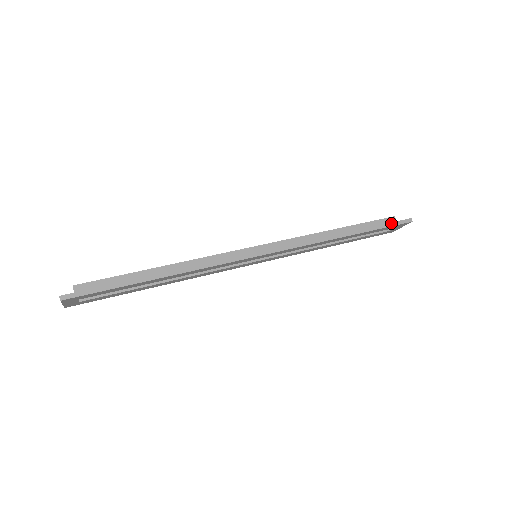
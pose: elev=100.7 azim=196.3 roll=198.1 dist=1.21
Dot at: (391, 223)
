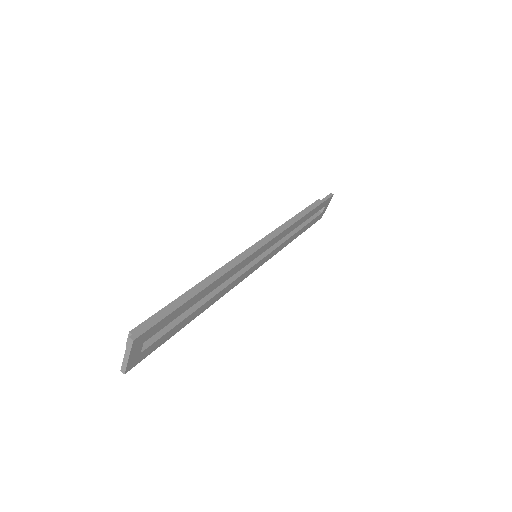
Dot at: (323, 199)
